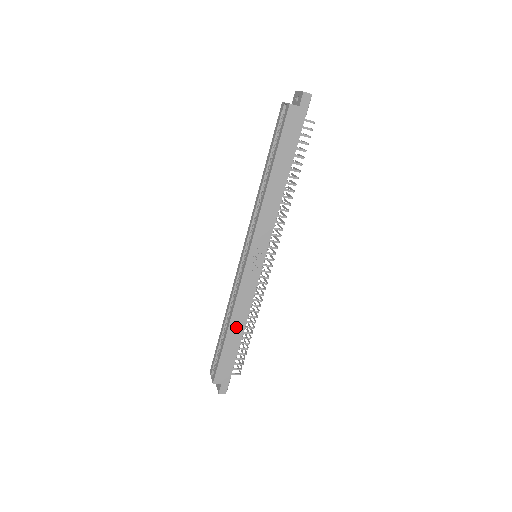
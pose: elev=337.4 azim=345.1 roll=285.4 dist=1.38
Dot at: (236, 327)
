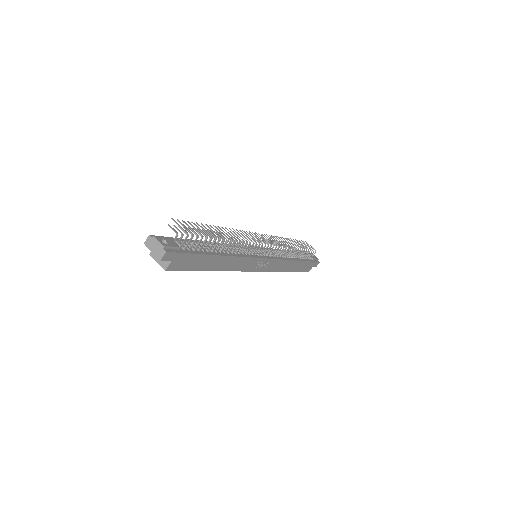
Dot at: (291, 266)
